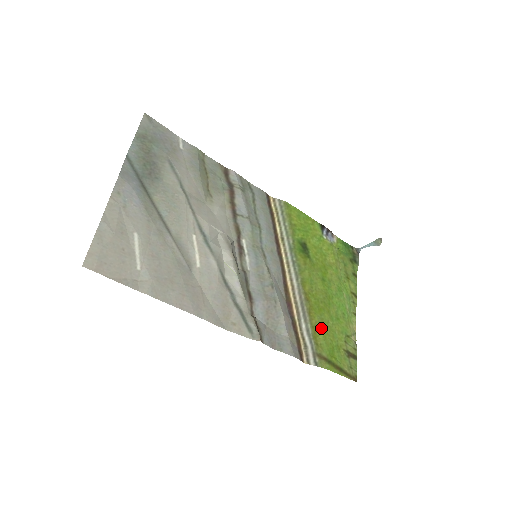
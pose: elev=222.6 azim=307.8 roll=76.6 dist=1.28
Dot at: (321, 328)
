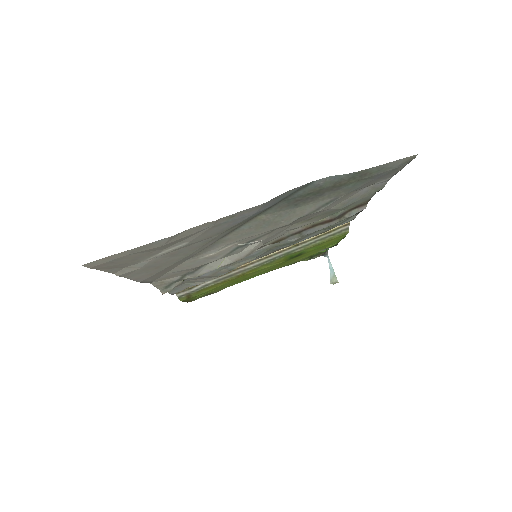
Dot at: (217, 287)
